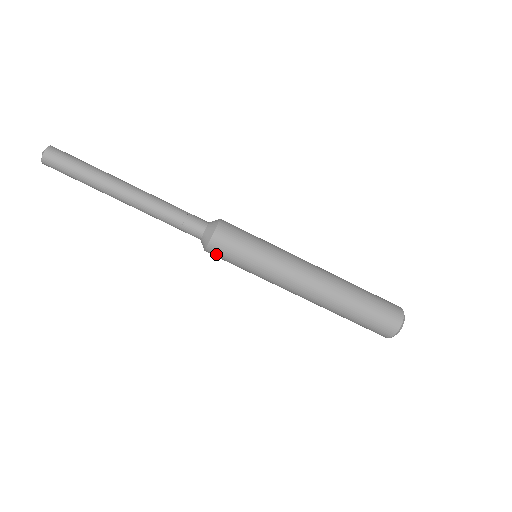
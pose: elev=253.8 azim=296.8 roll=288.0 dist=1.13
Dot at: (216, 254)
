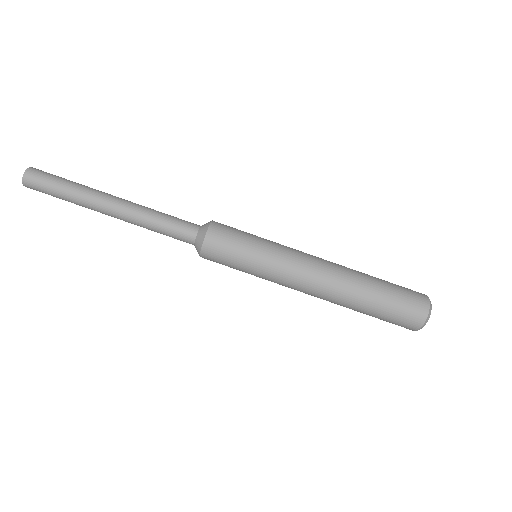
Dot at: (211, 259)
